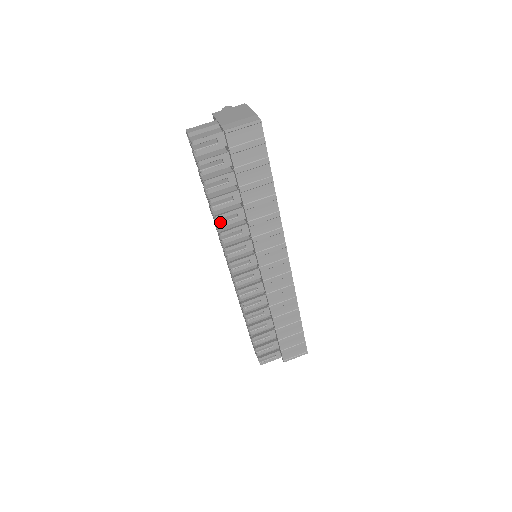
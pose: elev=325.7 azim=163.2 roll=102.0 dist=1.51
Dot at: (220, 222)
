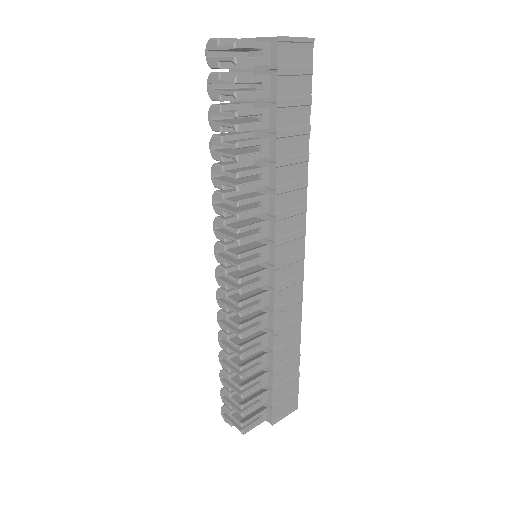
Dot at: (240, 183)
